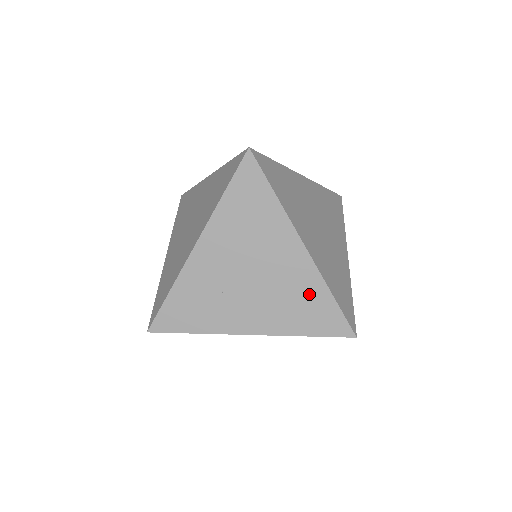
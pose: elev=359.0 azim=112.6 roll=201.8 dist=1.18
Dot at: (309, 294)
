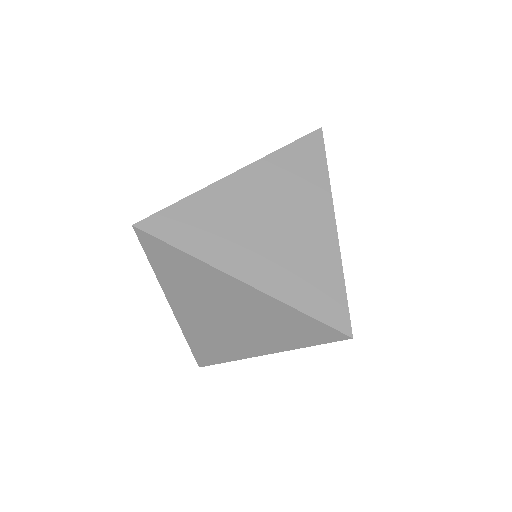
Dot at: occluded
